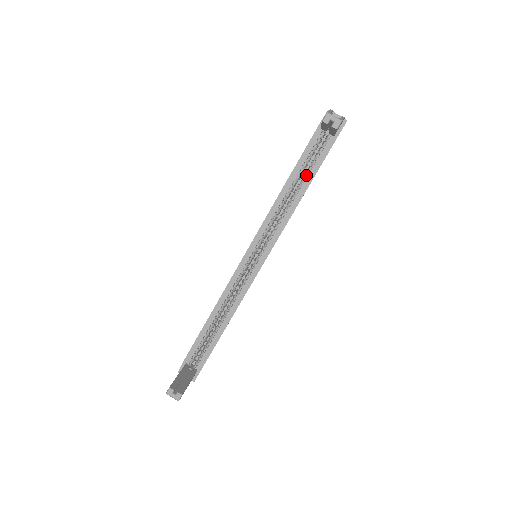
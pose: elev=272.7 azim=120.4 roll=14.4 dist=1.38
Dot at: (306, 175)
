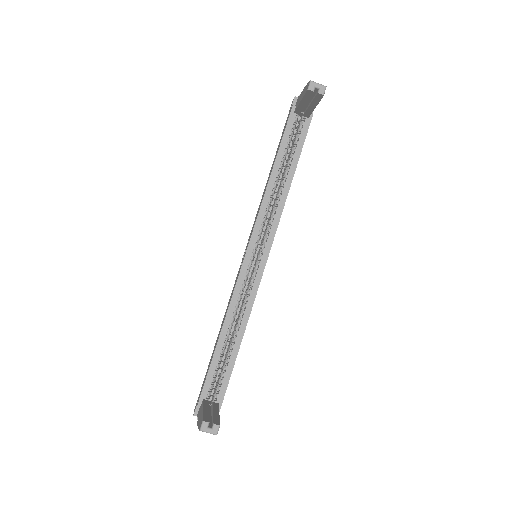
Dot at: (290, 161)
